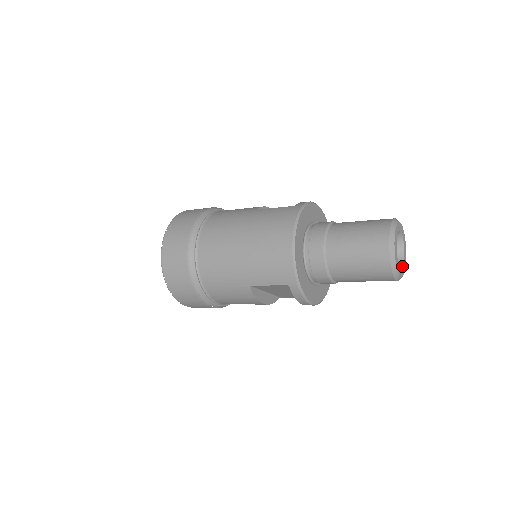
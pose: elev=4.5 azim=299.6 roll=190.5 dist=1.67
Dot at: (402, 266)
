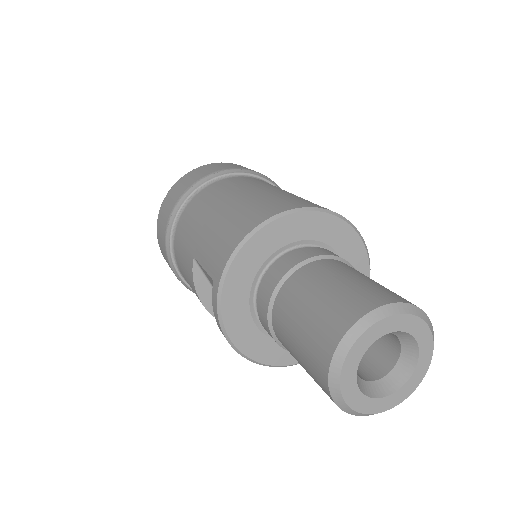
Dot at: (371, 396)
